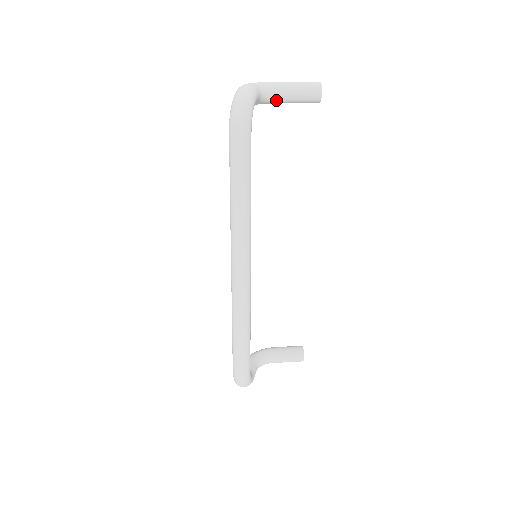
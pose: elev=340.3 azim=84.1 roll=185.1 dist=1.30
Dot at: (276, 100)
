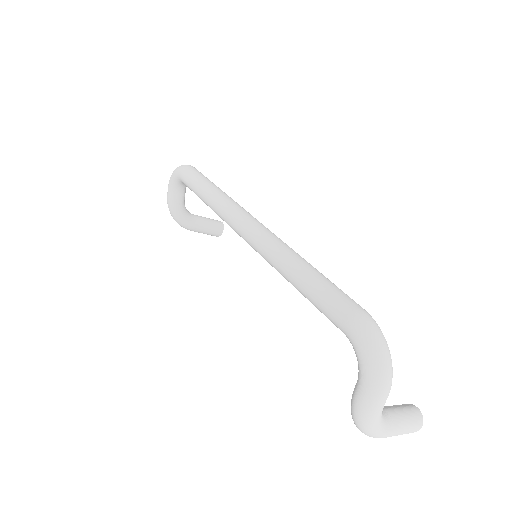
Dot at: (193, 218)
